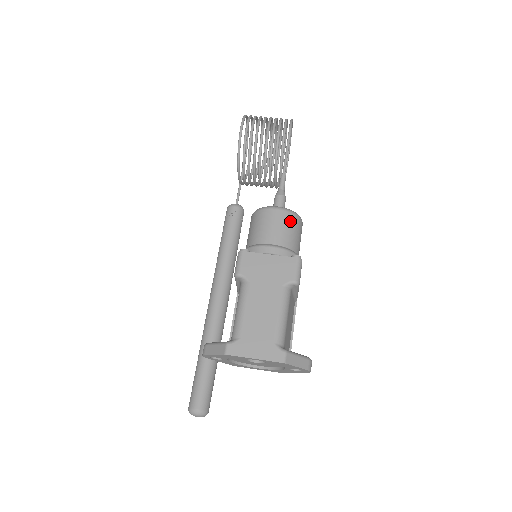
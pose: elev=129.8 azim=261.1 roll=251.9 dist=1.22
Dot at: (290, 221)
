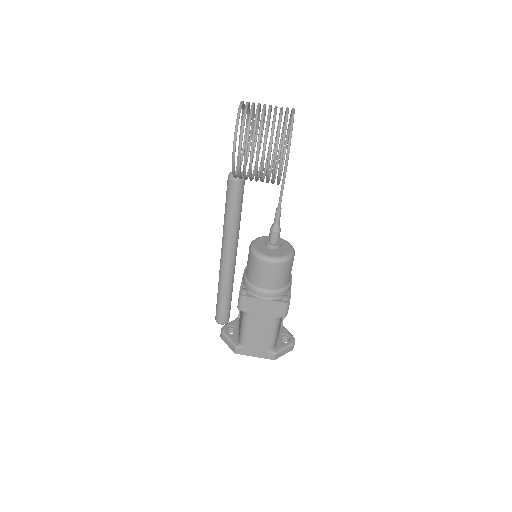
Dot at: (282, 269)
